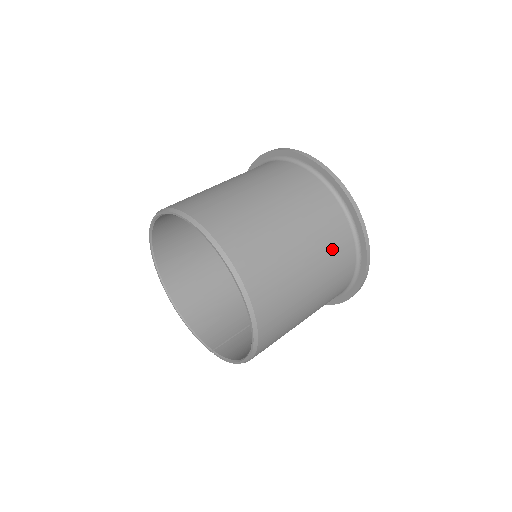
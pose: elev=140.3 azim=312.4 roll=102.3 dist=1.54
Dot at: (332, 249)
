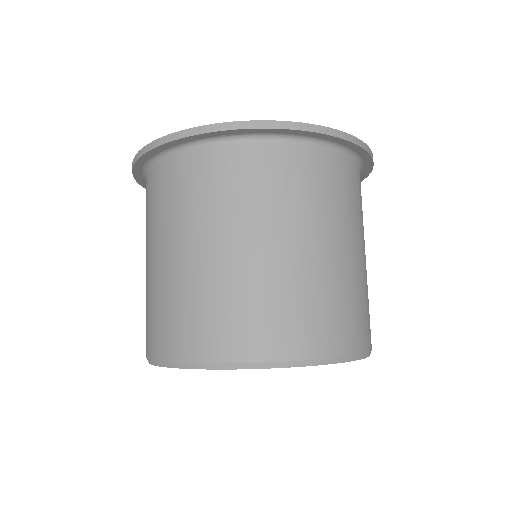
Dot at: (352, 201)
